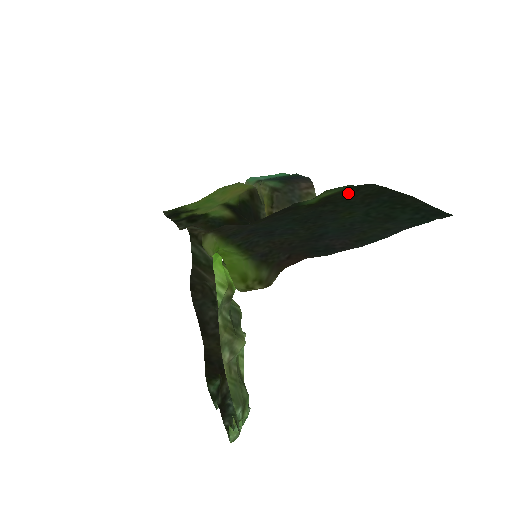
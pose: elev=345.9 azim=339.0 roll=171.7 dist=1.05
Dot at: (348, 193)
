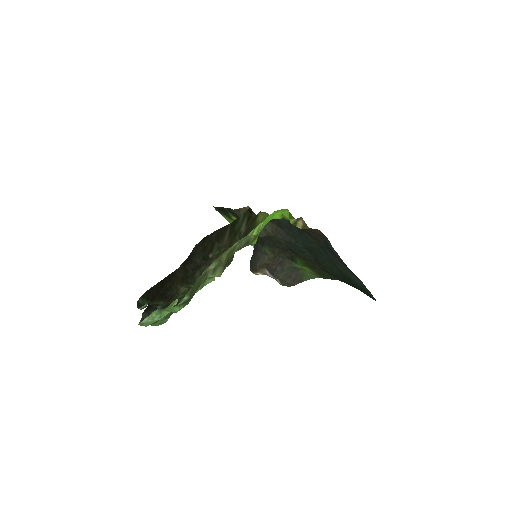
Dot at: (326, 272)
